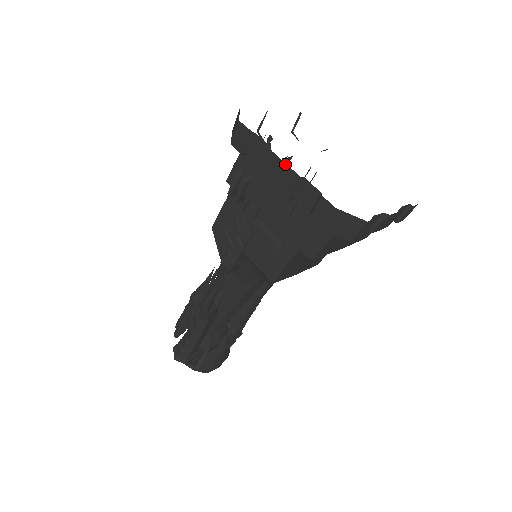
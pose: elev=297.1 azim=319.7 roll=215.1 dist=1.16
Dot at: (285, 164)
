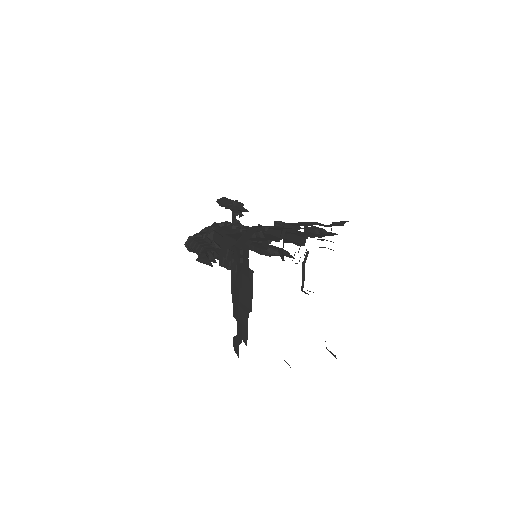
Dot at: occluded
